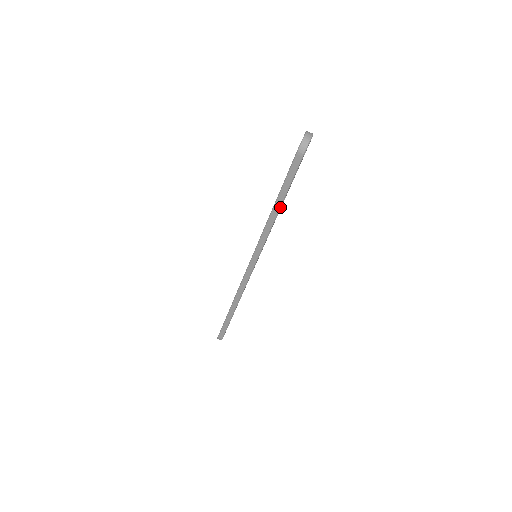
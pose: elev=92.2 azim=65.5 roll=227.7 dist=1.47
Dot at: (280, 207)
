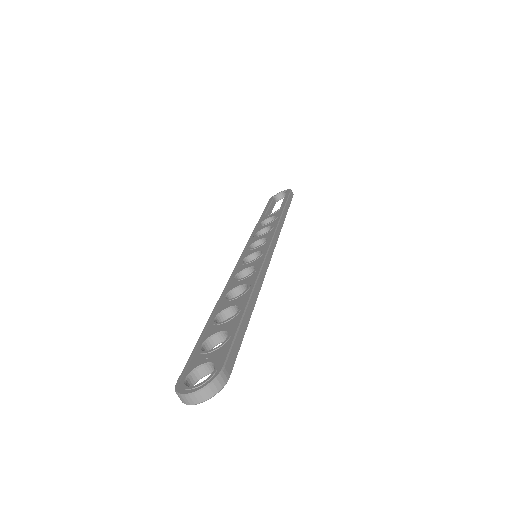
Dot at: occluded
